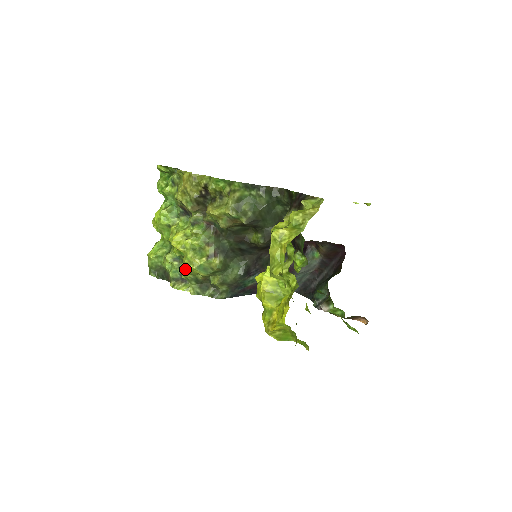
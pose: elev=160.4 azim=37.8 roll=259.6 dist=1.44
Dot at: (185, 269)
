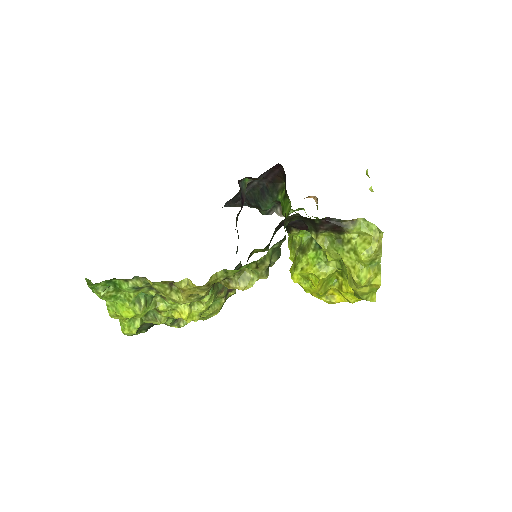
Dot at: (206, 319)
